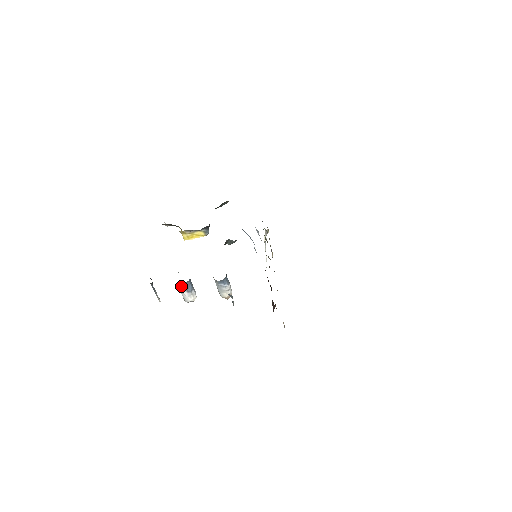
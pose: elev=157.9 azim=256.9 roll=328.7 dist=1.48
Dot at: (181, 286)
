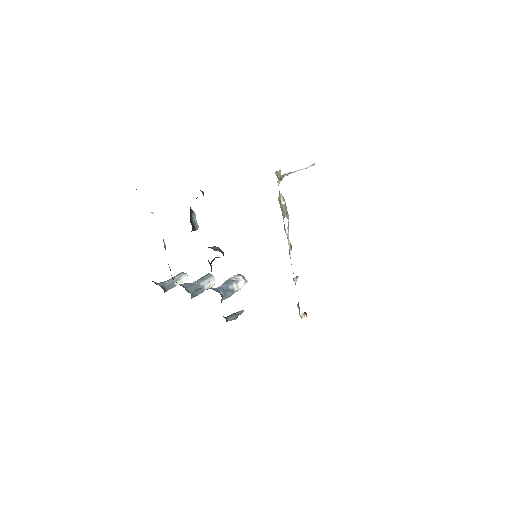
Dot at: occluded
